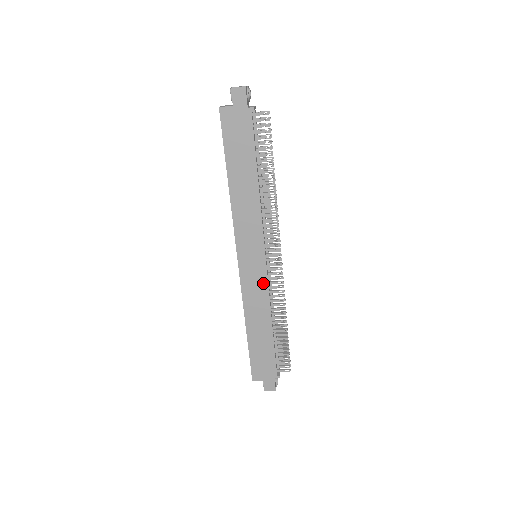
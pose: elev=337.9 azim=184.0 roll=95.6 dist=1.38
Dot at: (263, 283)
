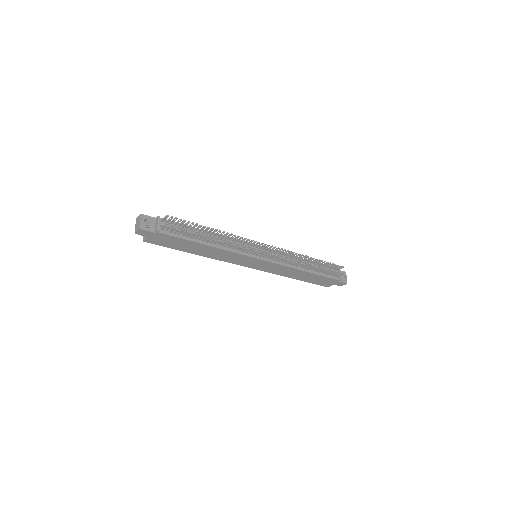
Dot at: (275, 265)
